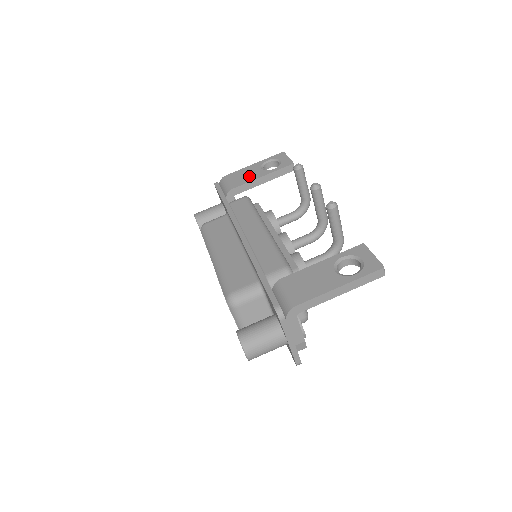
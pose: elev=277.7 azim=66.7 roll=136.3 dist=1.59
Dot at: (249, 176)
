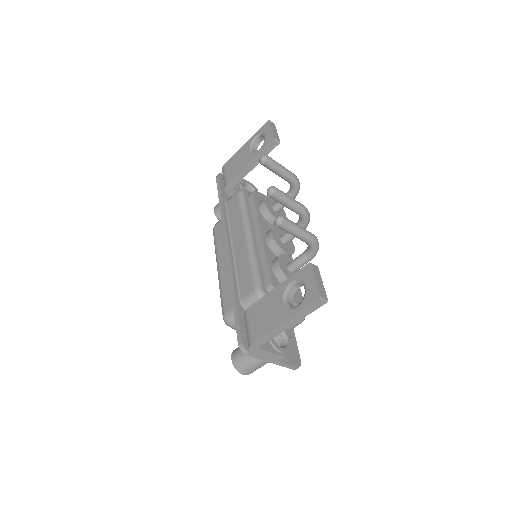
Dot at: (240, 164)
